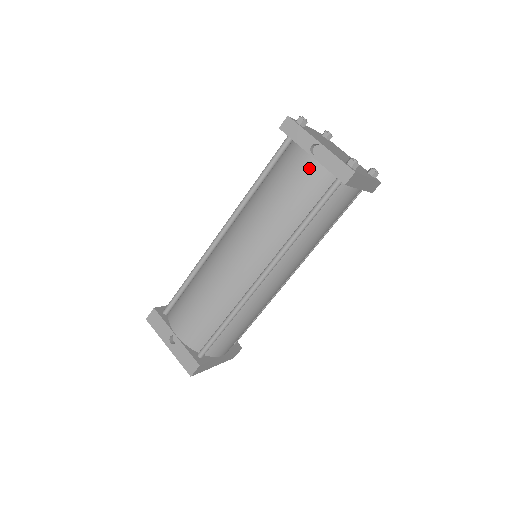
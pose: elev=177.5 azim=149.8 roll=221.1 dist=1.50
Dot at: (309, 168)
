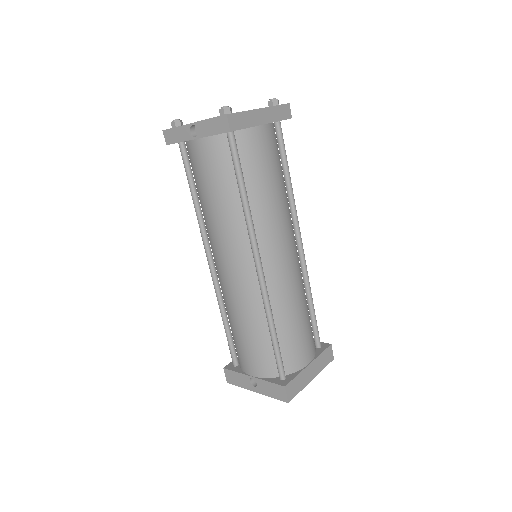
Dot at: (203, 149)
